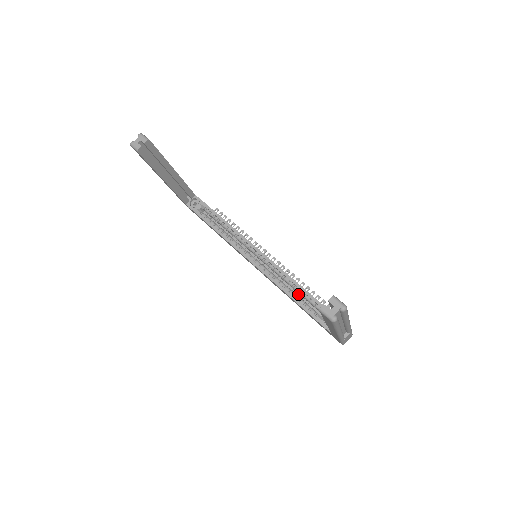
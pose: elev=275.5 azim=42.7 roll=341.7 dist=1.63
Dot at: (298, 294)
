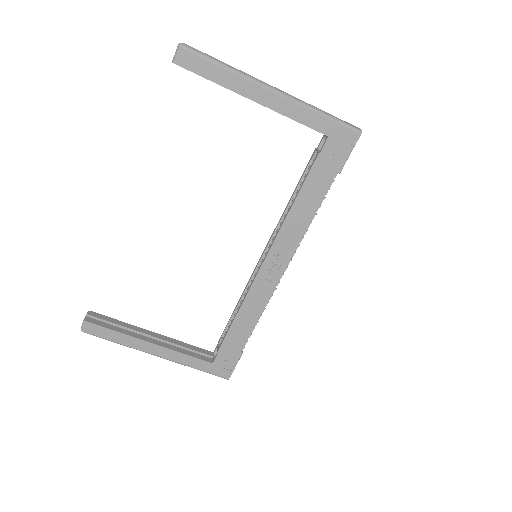
Dot at: occluded
